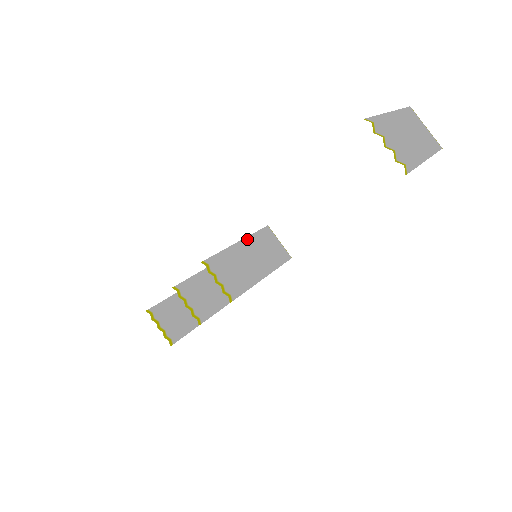
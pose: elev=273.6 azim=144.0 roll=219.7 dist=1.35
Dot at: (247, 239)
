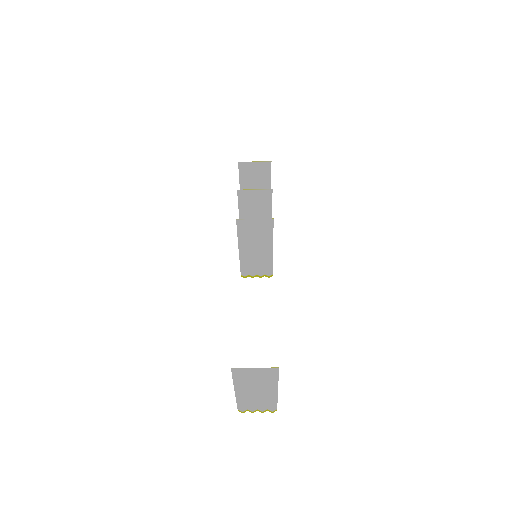
Dot at: (240, 243)
